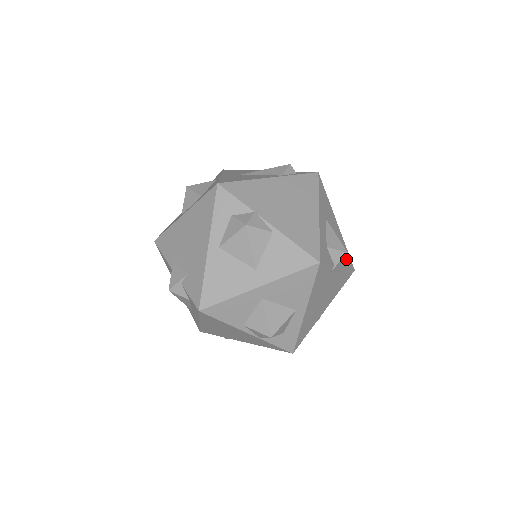
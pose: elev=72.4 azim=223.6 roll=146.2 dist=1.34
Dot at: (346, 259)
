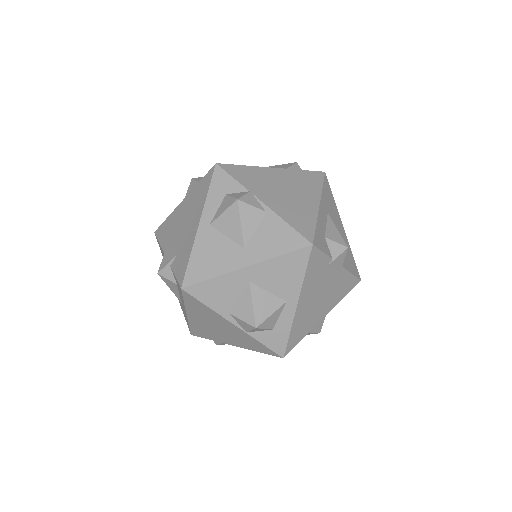
Dot at: (350, 264)
